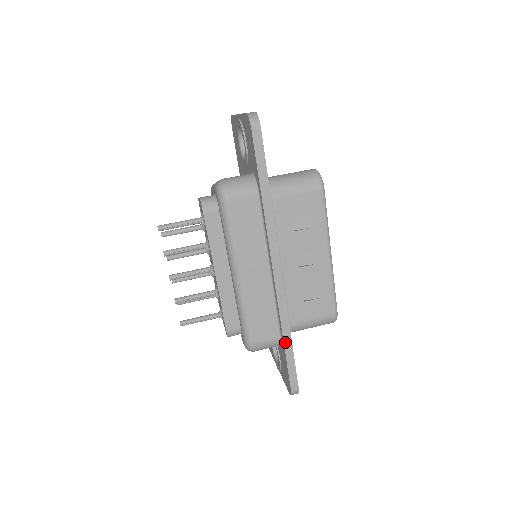
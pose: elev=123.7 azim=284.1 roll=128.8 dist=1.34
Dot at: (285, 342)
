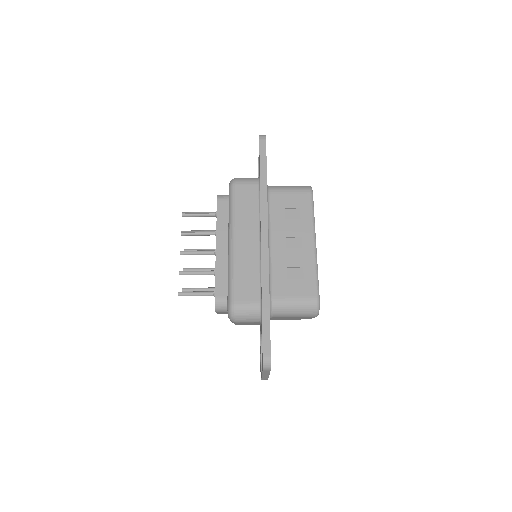
Dot at: (263, 302)
